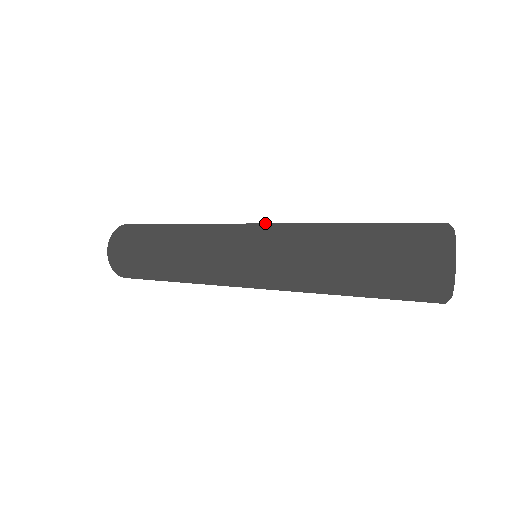
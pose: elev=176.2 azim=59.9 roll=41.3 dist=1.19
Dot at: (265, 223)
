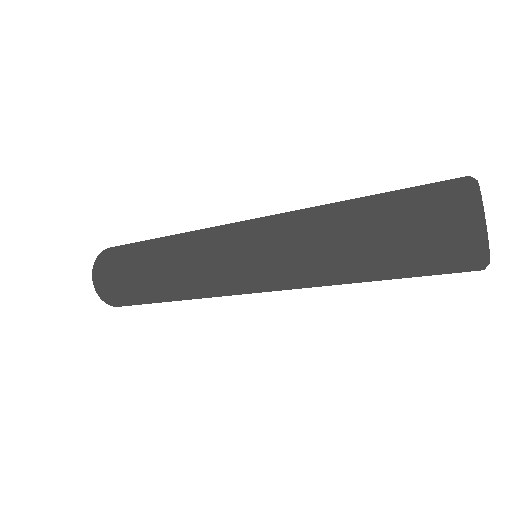
Dot at: (255, 220)
